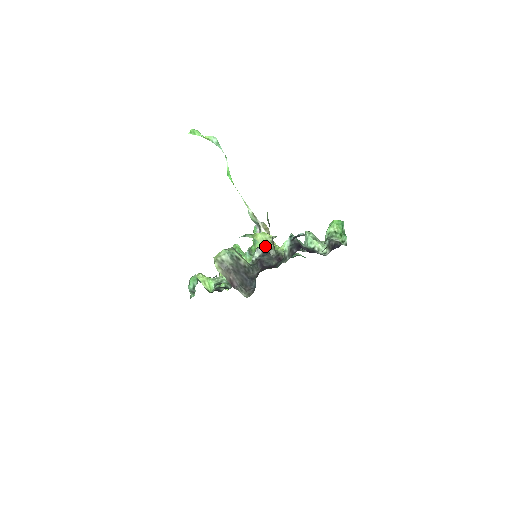
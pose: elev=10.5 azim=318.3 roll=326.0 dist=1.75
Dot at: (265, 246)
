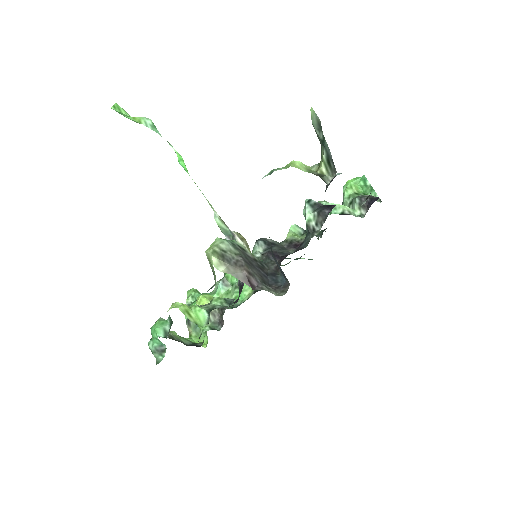
Dot at: (313, 173)
